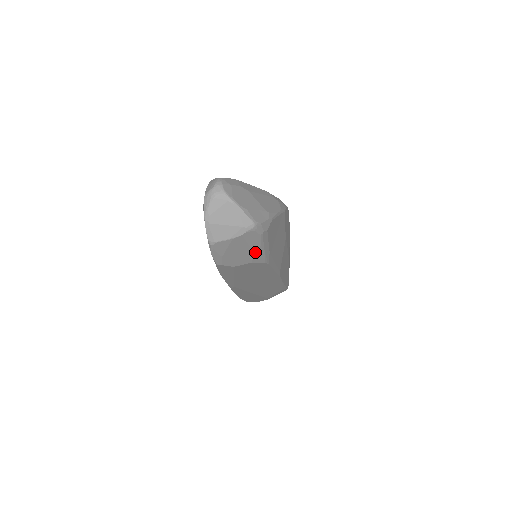
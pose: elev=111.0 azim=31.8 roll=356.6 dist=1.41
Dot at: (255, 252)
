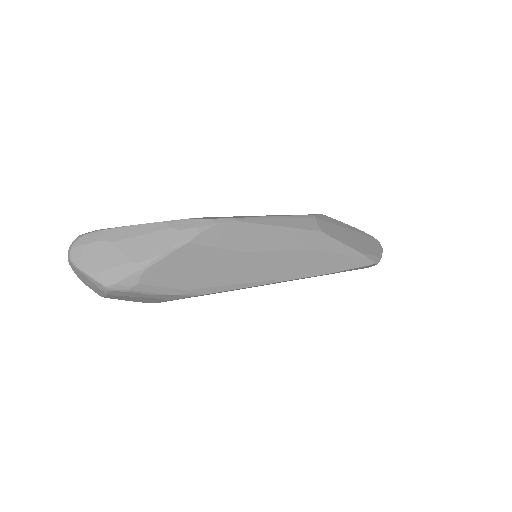
Dot at: (154, 297)
